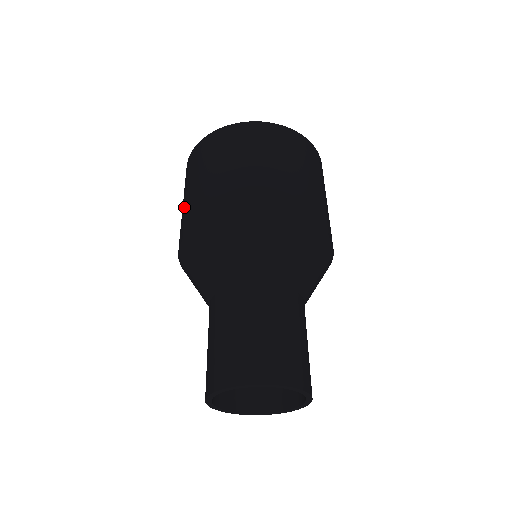
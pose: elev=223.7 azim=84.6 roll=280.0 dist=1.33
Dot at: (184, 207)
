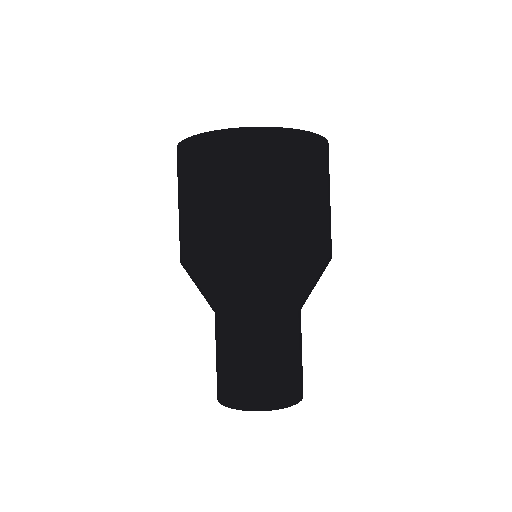
Dot at: occluded
